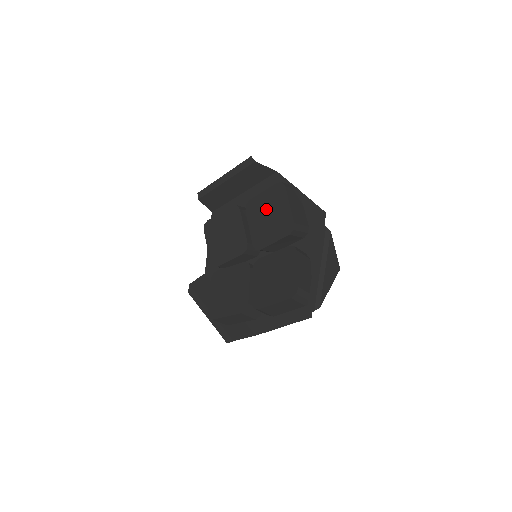
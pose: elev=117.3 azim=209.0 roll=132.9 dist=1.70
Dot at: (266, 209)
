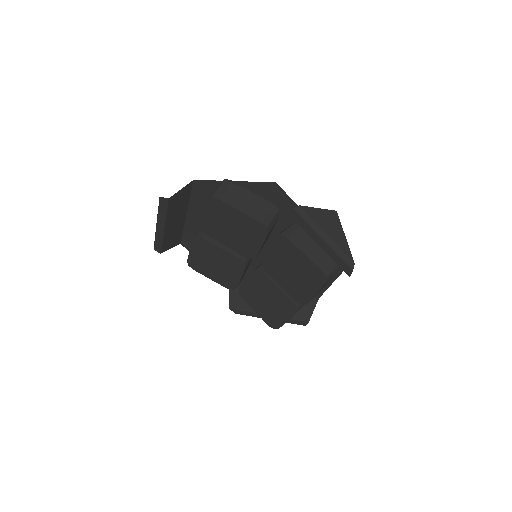
Dot at: (224, 226)
